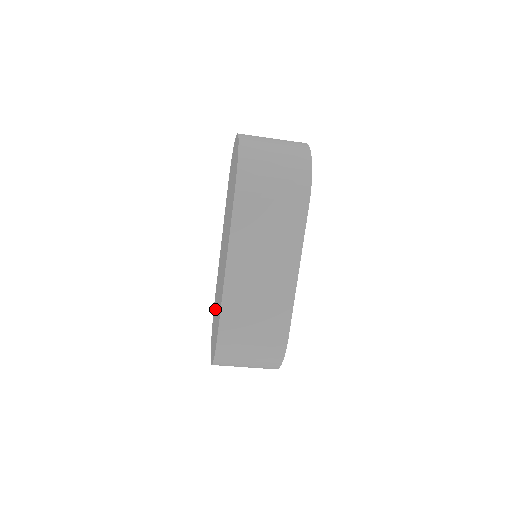
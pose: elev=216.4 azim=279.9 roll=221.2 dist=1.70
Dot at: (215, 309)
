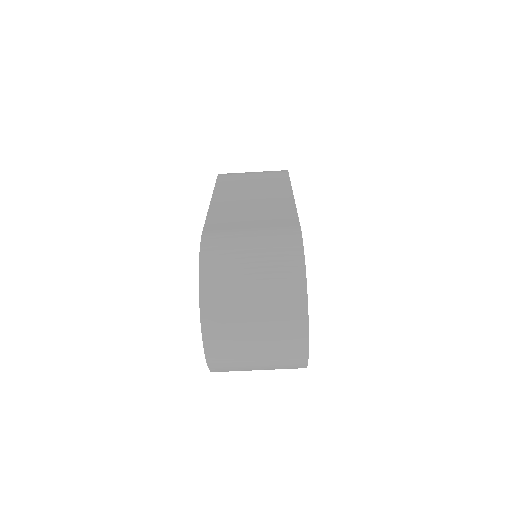
Dot at: occluded
